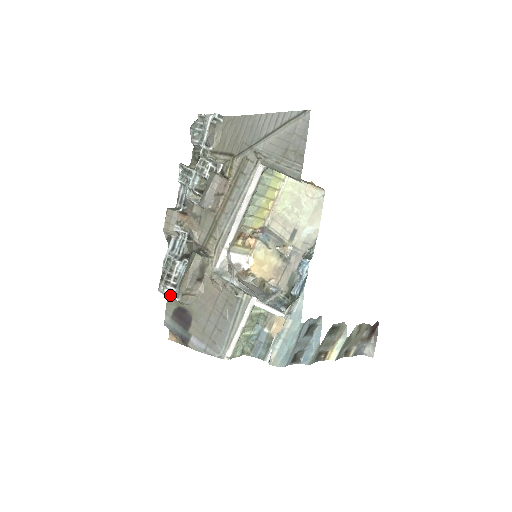
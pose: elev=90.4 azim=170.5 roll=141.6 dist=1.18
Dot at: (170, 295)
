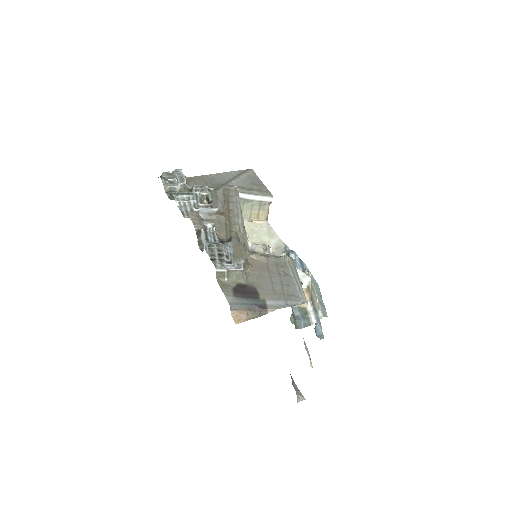
Dot at: (230, 269)
